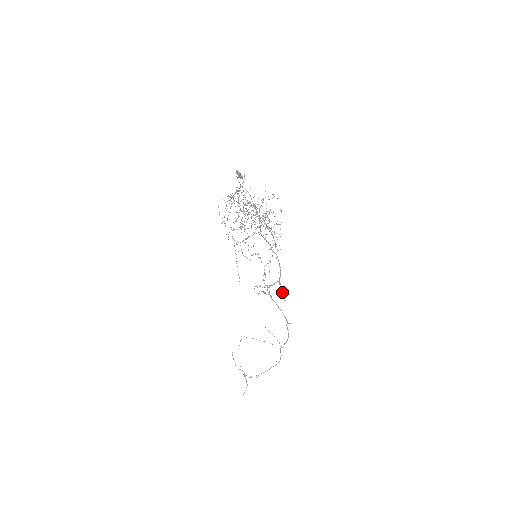
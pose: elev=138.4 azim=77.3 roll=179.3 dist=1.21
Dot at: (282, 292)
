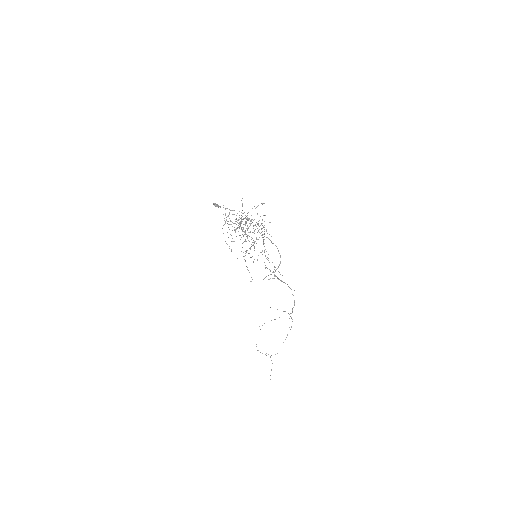
Dot at: (279, 272)
